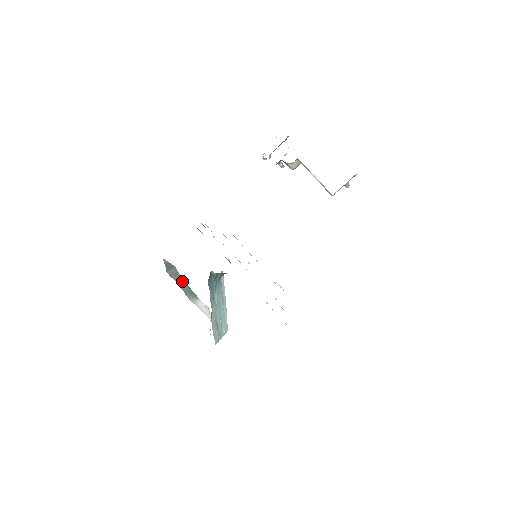
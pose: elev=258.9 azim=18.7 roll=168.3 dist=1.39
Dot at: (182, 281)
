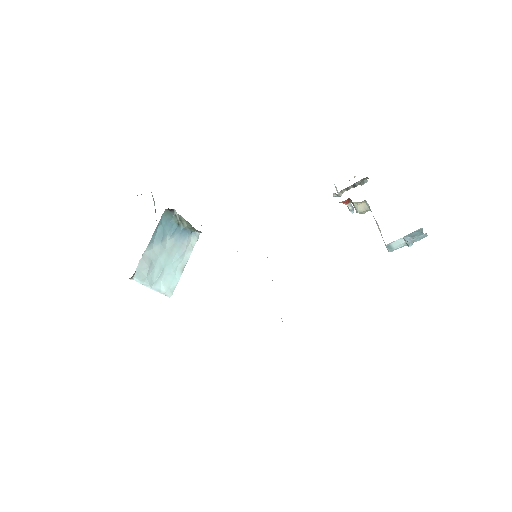
Dot at: occluded
